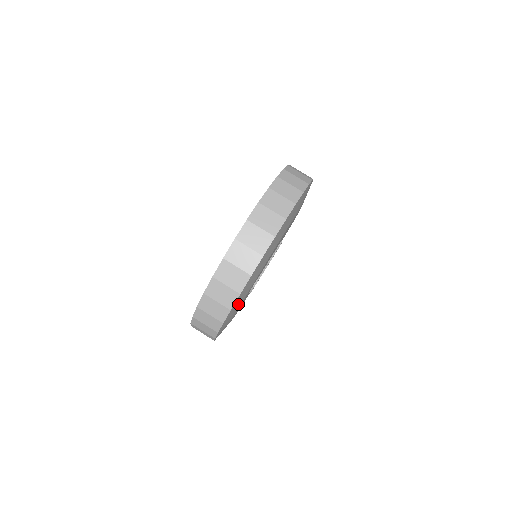
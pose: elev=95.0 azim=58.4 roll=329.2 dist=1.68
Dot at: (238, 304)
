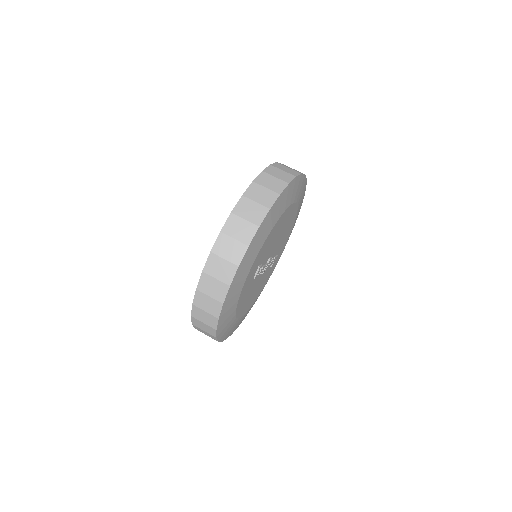
Dot at: (252, 255)
